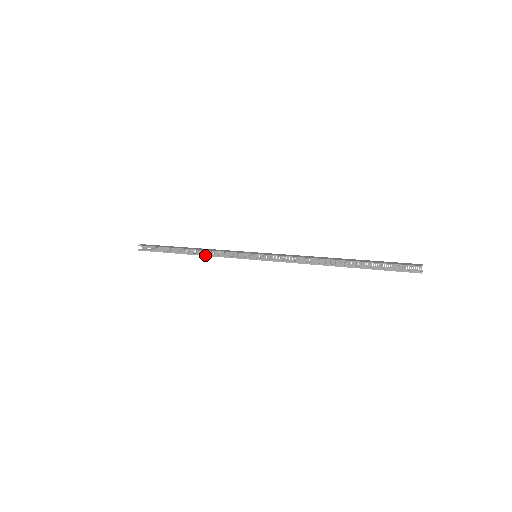
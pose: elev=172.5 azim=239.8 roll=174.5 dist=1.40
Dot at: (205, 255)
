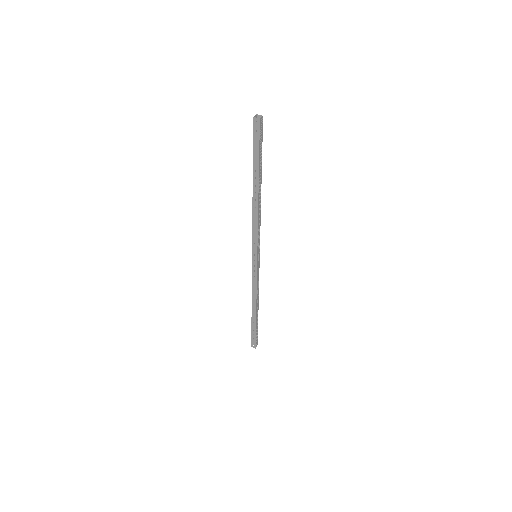
Dot at: (252, 295)
